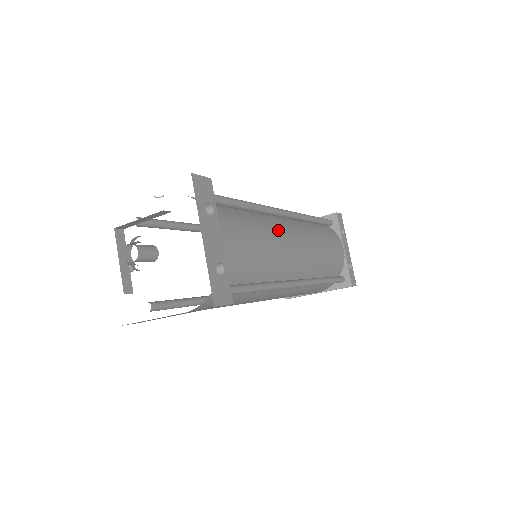
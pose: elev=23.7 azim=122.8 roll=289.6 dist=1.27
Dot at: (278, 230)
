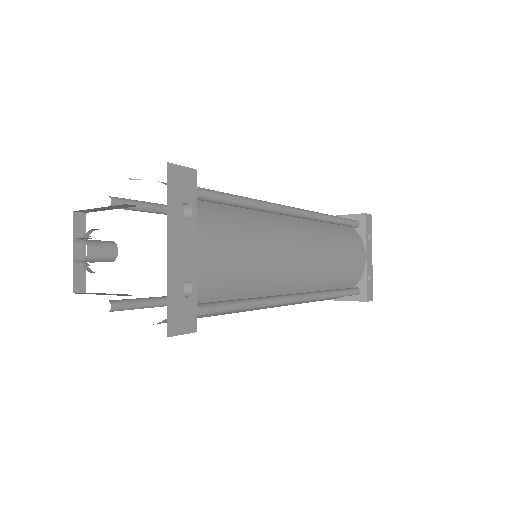
Dot at: (282, 235)
